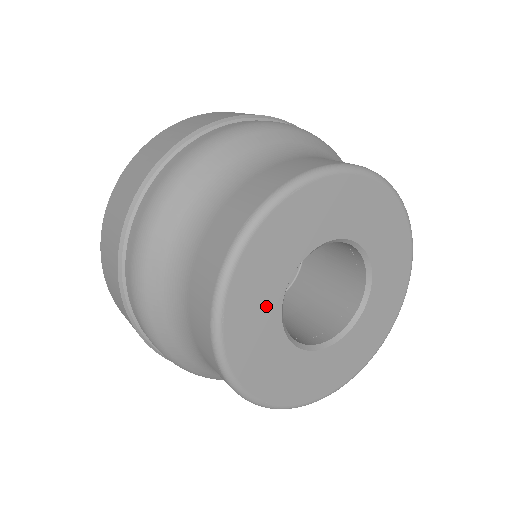
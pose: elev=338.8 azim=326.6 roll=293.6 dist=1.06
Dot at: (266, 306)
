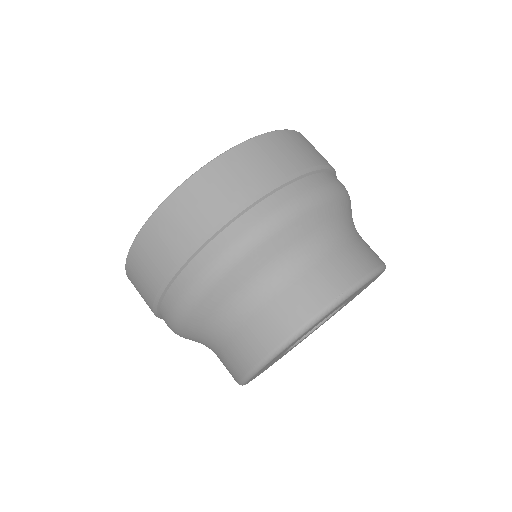
Dot at: occluded
